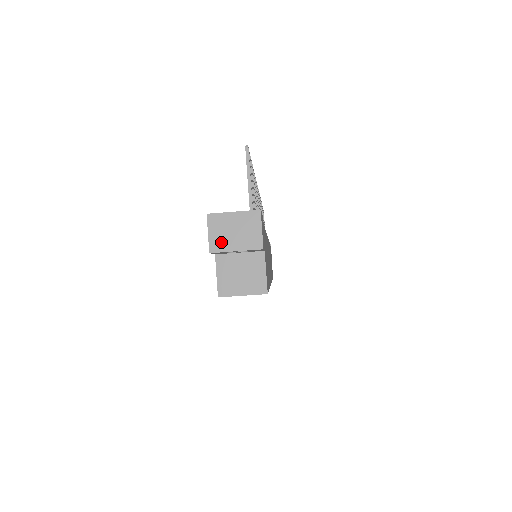
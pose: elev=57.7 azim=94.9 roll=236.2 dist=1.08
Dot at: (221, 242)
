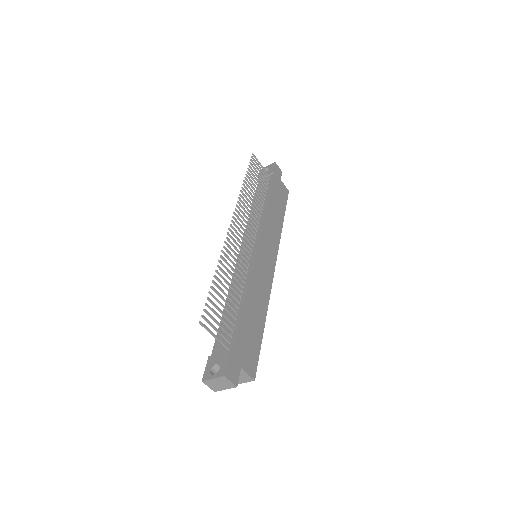
Dot at: (216, 388)
